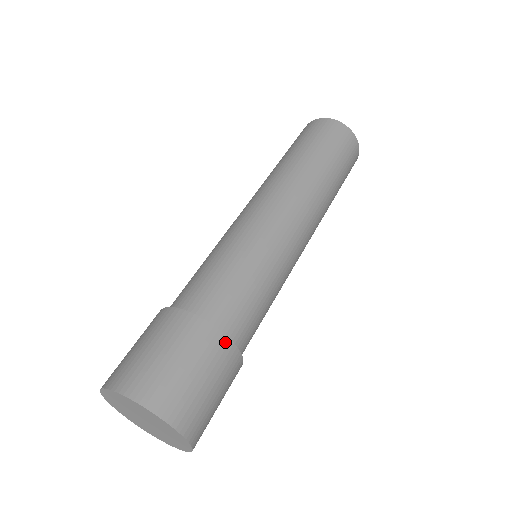
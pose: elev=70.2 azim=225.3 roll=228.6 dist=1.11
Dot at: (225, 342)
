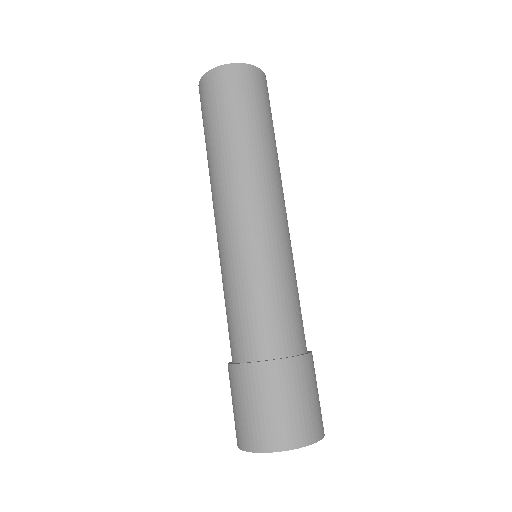
Dot at: (268, 366)
